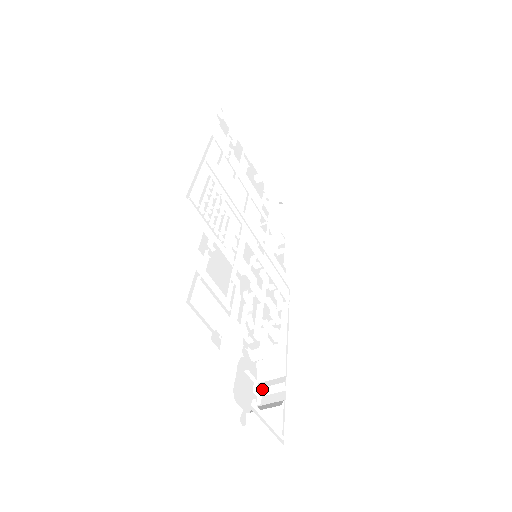
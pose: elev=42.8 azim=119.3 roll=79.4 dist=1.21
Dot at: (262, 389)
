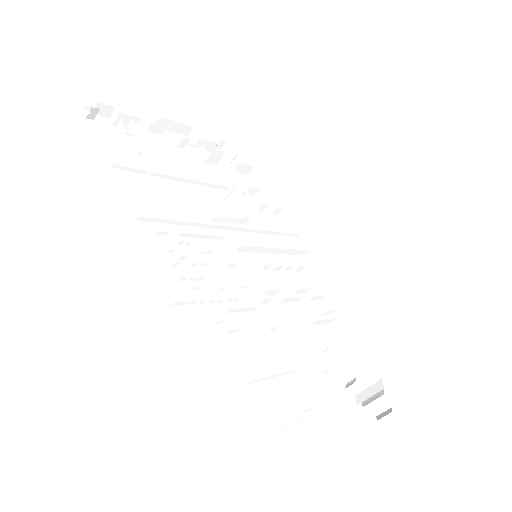
Dot at: (350, 373)
